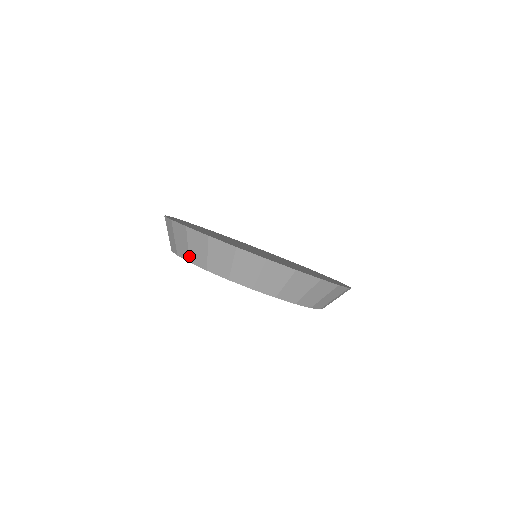
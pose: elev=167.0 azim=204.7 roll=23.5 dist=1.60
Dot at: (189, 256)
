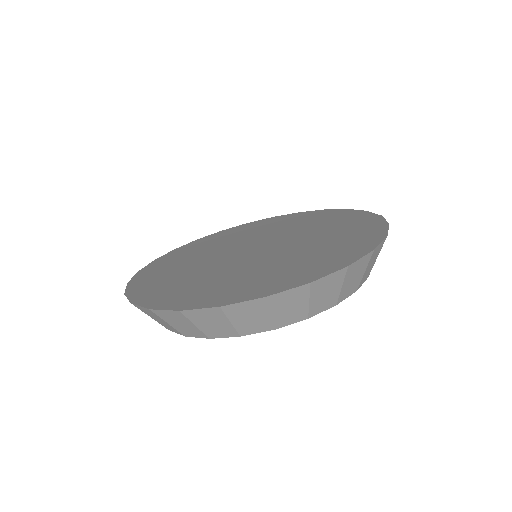
Dot at: occluded
